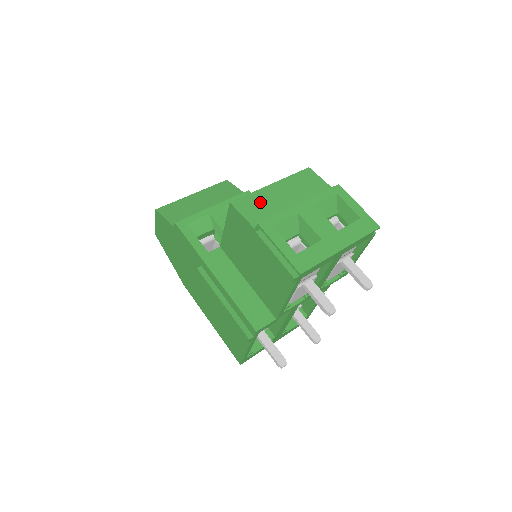
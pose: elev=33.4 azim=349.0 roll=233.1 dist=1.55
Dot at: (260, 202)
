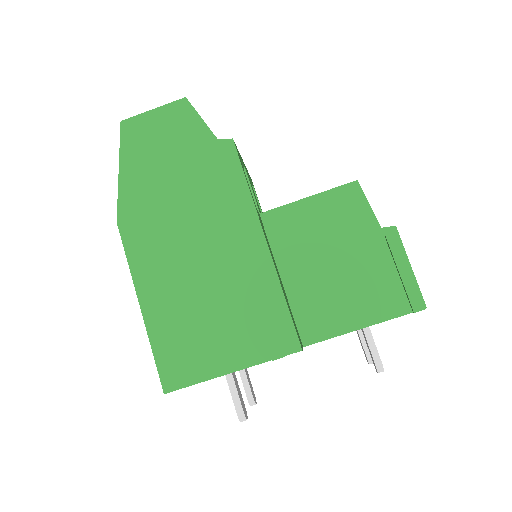
Dot at: occluded
